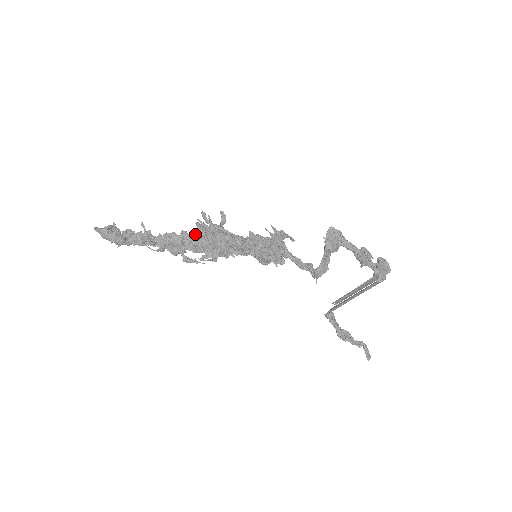
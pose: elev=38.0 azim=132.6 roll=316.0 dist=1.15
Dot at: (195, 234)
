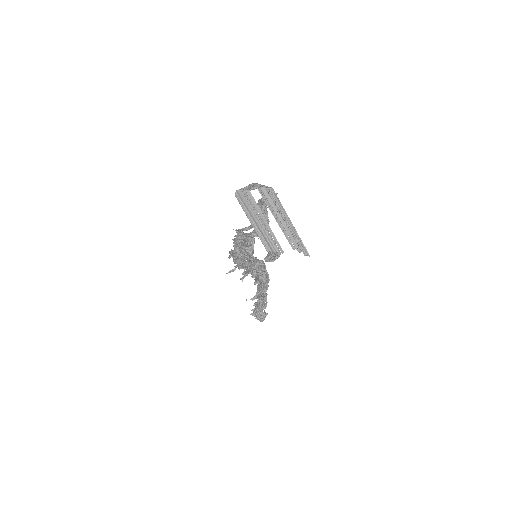
Dot at: occluded
